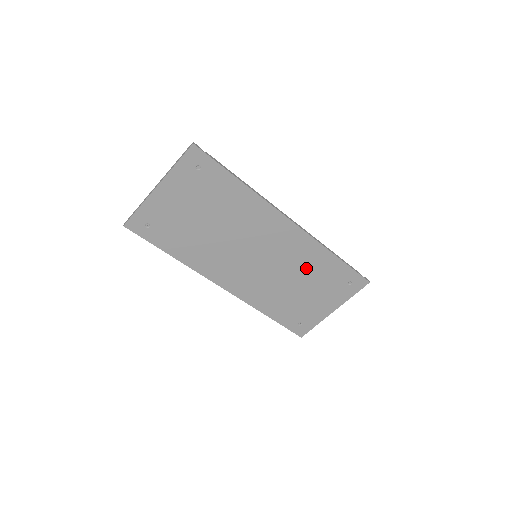
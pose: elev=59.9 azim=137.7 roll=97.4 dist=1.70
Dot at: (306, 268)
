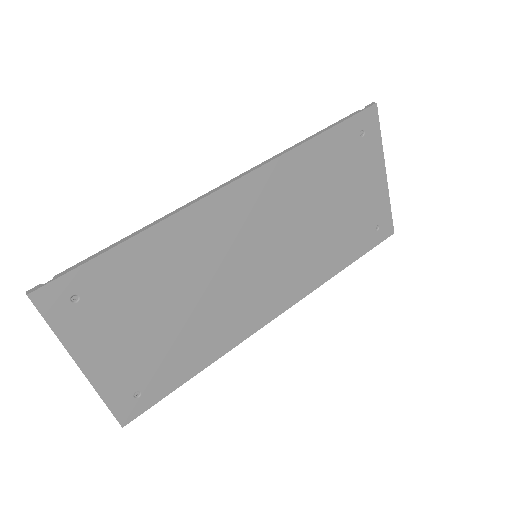
Dot at: (309, 190)
